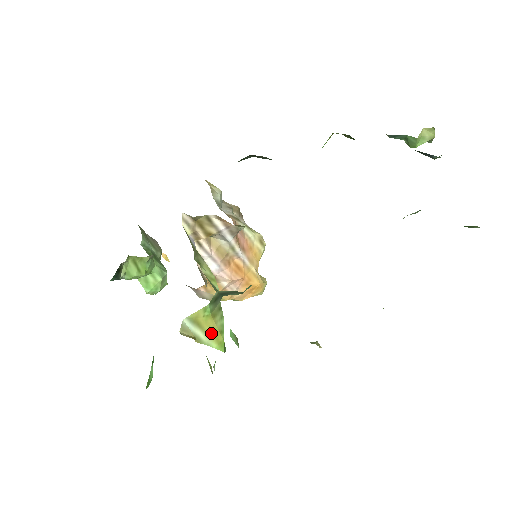
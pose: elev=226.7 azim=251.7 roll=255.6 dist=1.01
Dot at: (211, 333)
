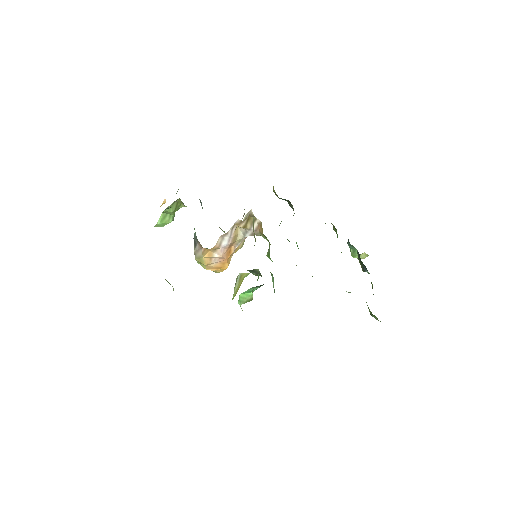
Dot at: (238, 288)
